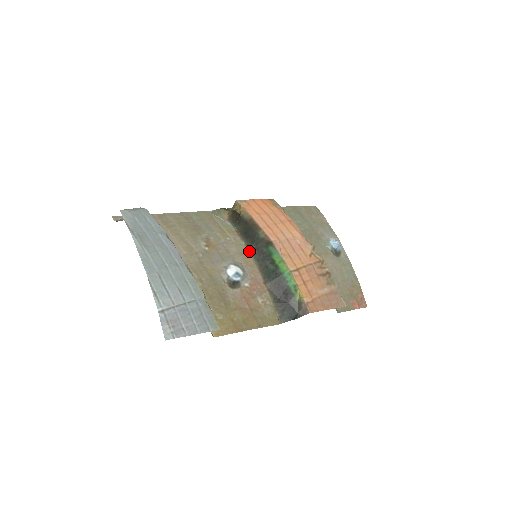
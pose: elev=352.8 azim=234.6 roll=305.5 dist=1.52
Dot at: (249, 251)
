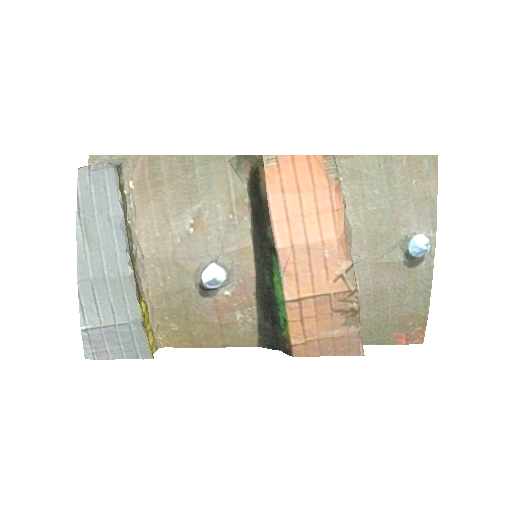
Dot at: (253, 243)
